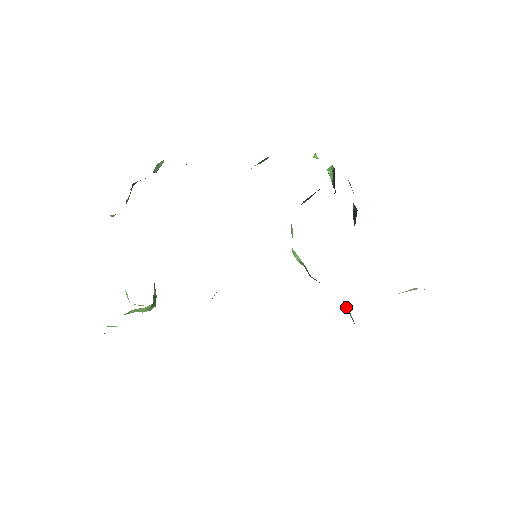
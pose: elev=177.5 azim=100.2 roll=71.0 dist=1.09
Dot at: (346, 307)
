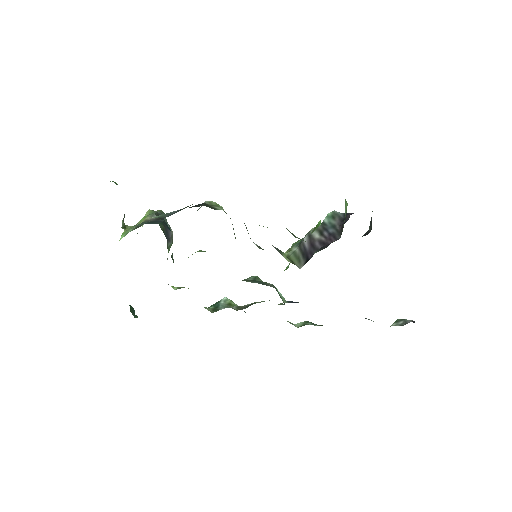
Dot at: occluded
